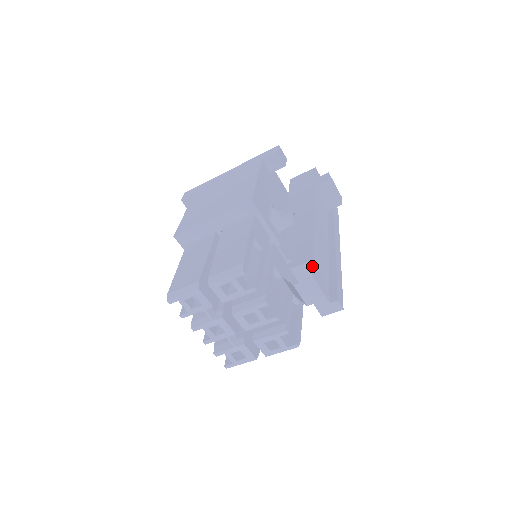
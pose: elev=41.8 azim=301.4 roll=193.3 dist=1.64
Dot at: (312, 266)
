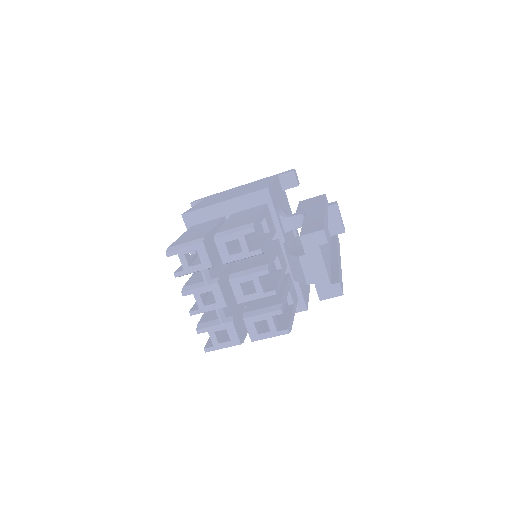
Dot at: (322, 236)
